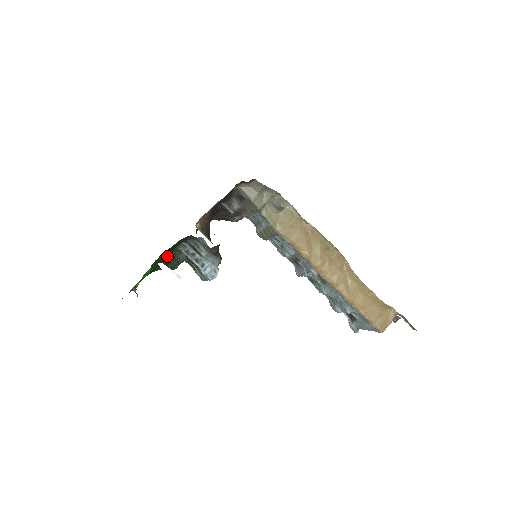
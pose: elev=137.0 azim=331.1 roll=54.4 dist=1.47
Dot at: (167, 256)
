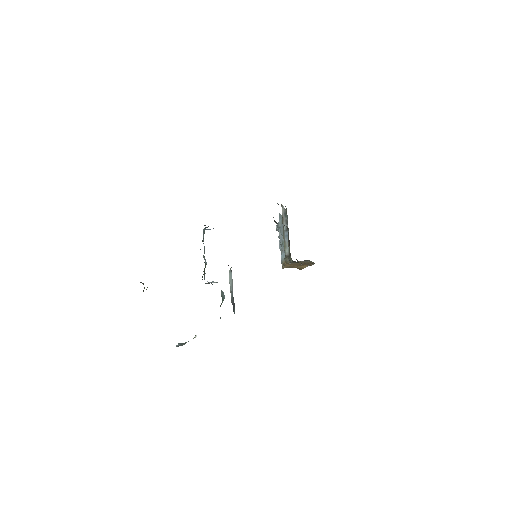
Dot at: occluded
